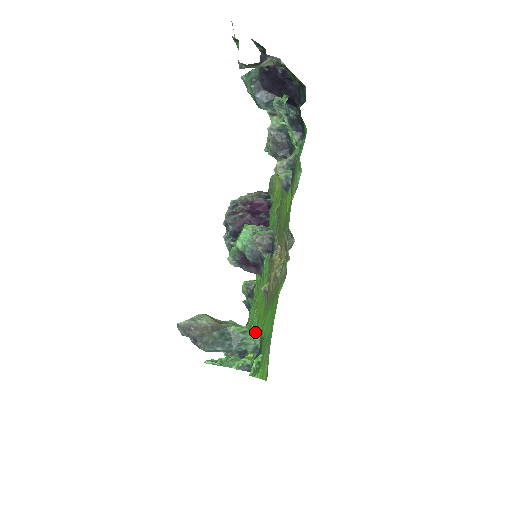
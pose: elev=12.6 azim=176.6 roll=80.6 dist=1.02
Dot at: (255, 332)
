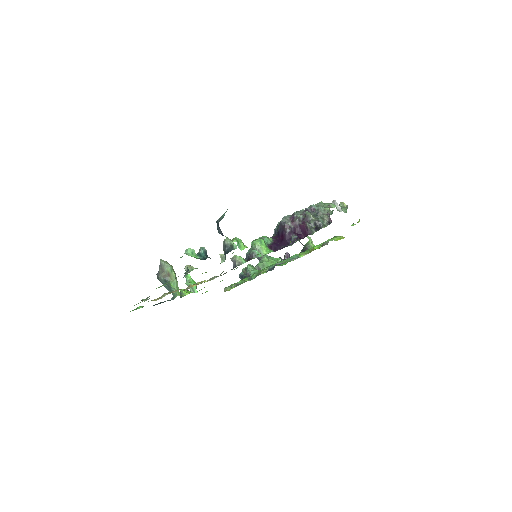
Dot at: occluded
